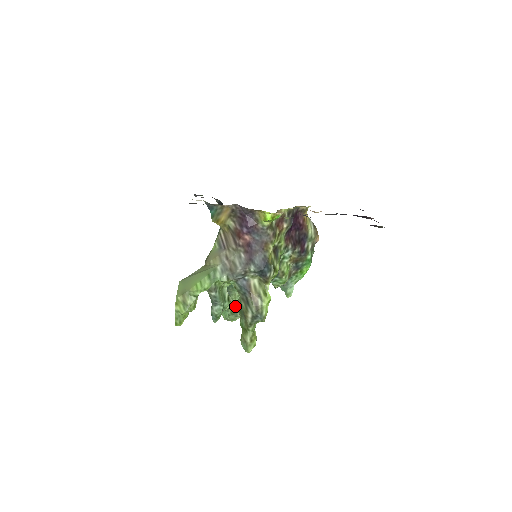
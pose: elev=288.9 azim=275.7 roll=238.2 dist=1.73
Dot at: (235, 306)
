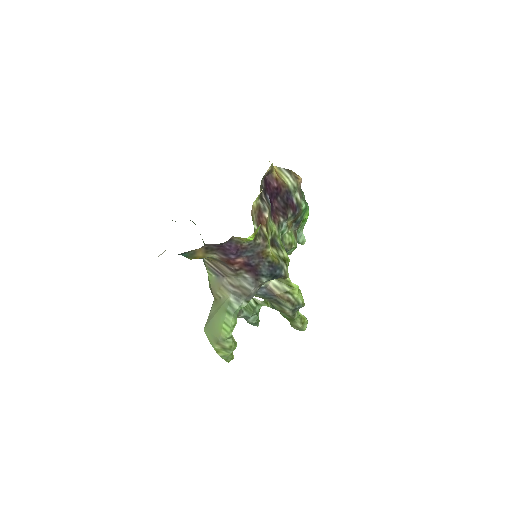
Dot at: (267, 306)
